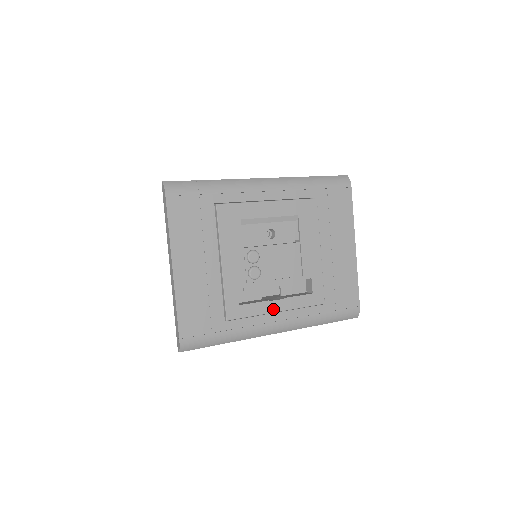
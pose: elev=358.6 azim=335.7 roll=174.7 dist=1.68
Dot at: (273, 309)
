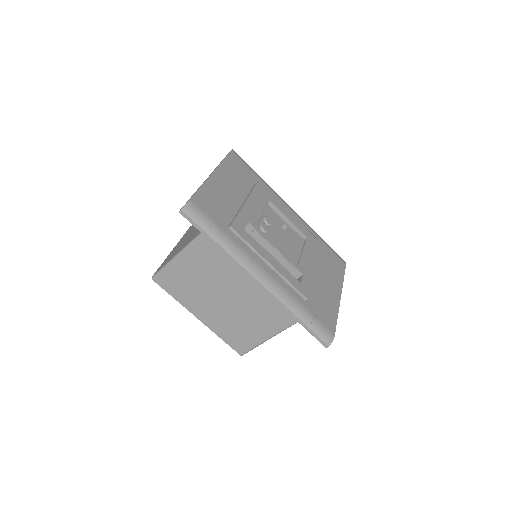
Dot at: (267, 258)
